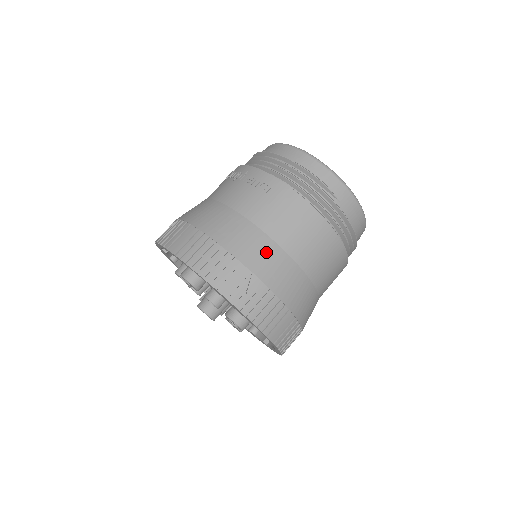
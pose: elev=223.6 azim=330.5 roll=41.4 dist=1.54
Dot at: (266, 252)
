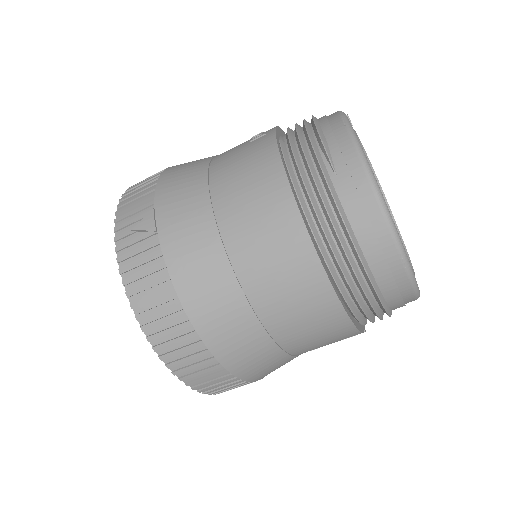
Dot at: (189, 196)
